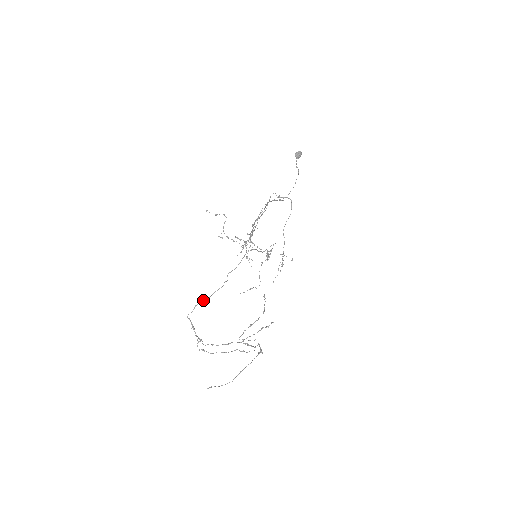
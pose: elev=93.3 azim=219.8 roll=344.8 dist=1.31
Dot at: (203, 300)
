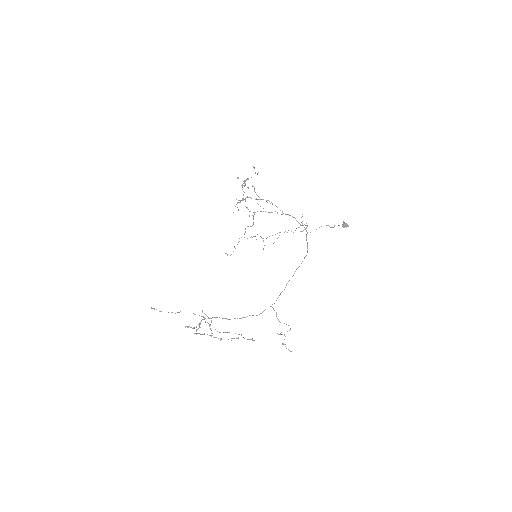
Dot at: occluded
